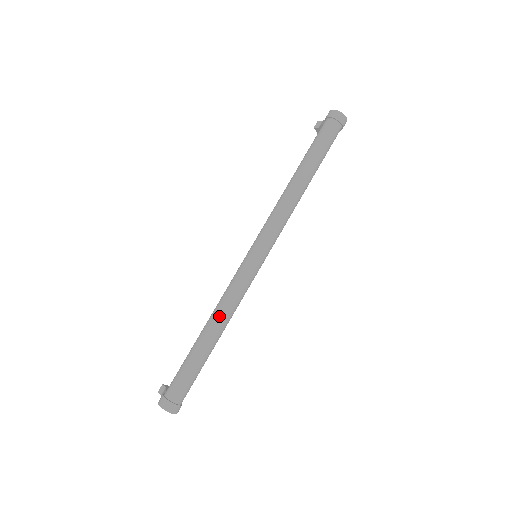
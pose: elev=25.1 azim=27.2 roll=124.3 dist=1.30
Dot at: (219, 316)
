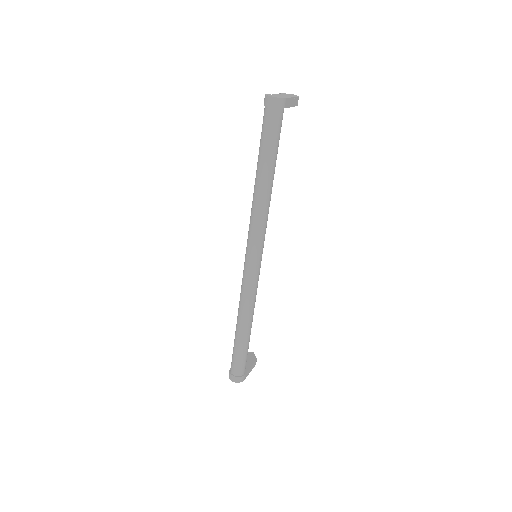
Dot at: (240, 313)
